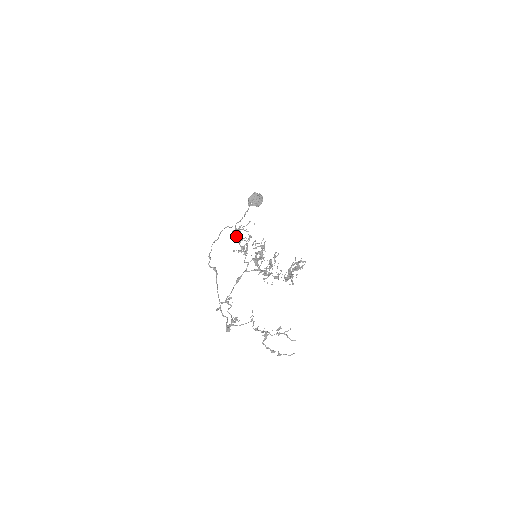
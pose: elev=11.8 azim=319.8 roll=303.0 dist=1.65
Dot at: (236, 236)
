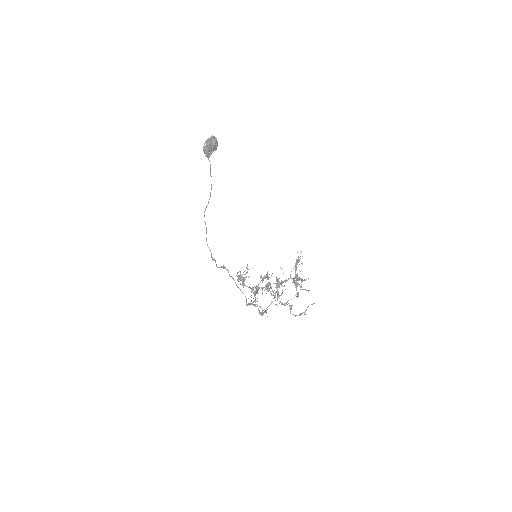
Dot at: (242, 283)
